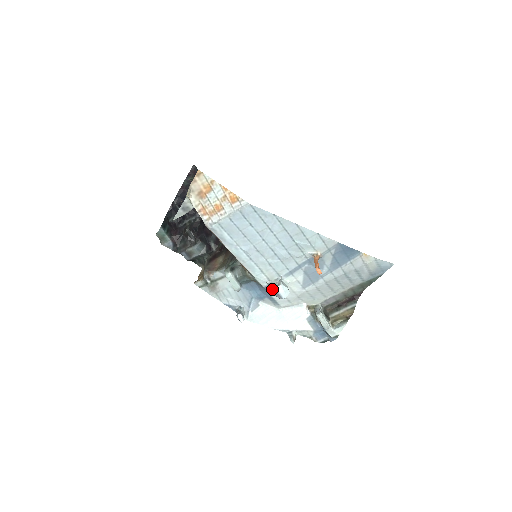
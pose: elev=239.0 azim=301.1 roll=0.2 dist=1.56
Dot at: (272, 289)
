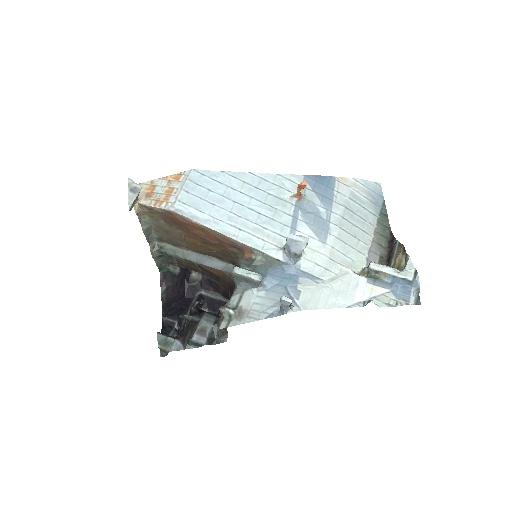
Dot at: (286, 244)
